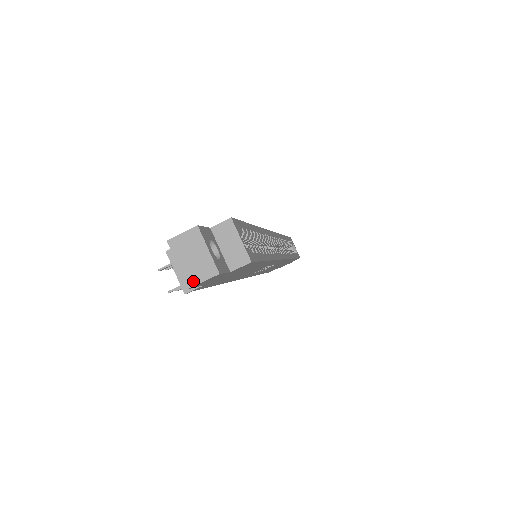
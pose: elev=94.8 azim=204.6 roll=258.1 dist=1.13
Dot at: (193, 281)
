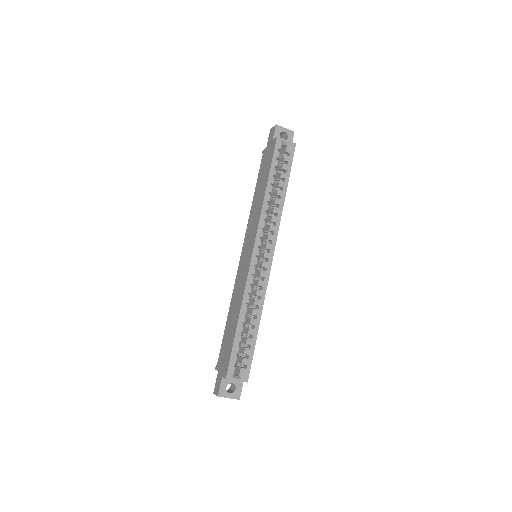
Dot at: occluded
